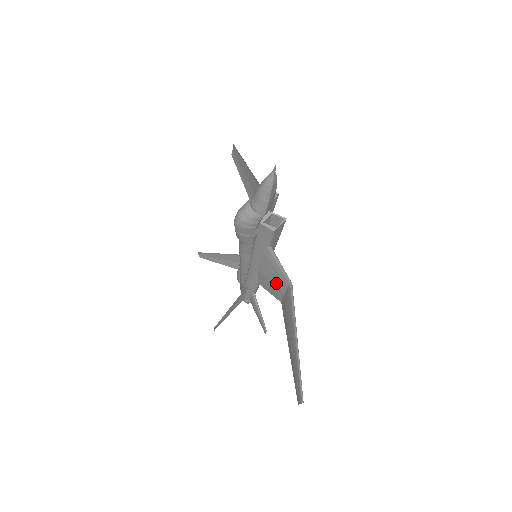
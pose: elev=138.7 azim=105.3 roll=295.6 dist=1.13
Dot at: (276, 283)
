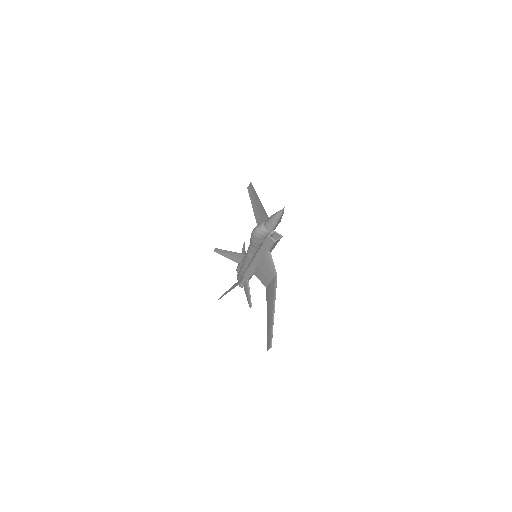
Dot at: (267, 274)
